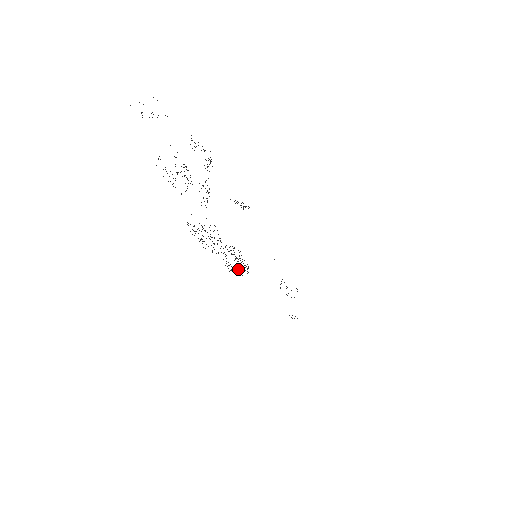
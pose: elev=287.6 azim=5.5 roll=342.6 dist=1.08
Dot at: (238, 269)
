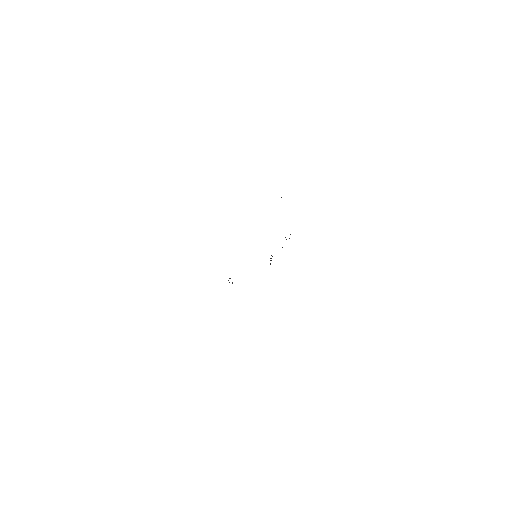
Dot at: occluded
